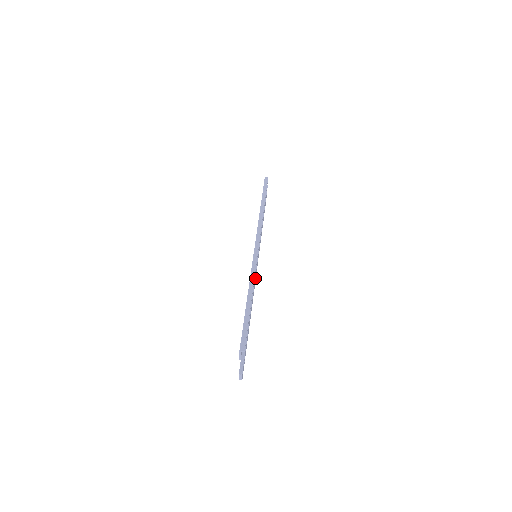
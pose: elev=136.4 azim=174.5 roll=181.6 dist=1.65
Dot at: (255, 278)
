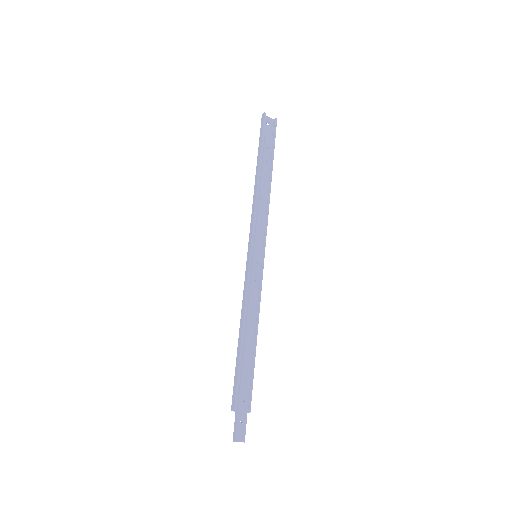
Dot at: (252, 294)
